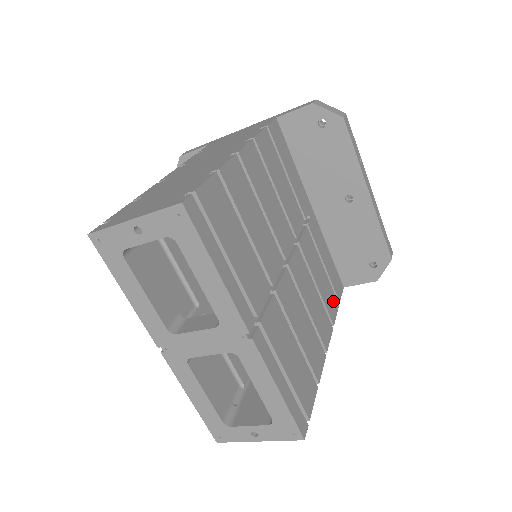
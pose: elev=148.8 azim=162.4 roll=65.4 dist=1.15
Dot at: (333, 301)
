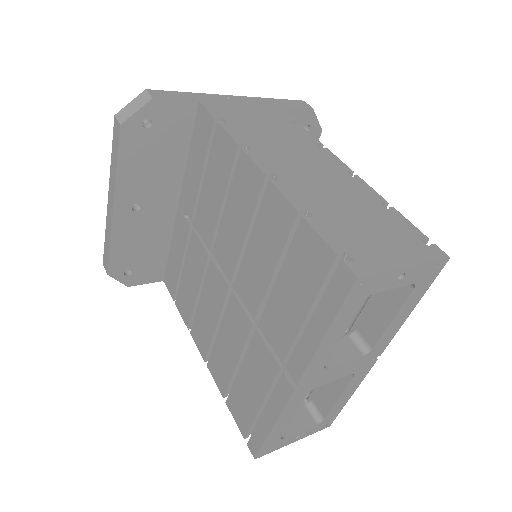
Dot at: occluded
